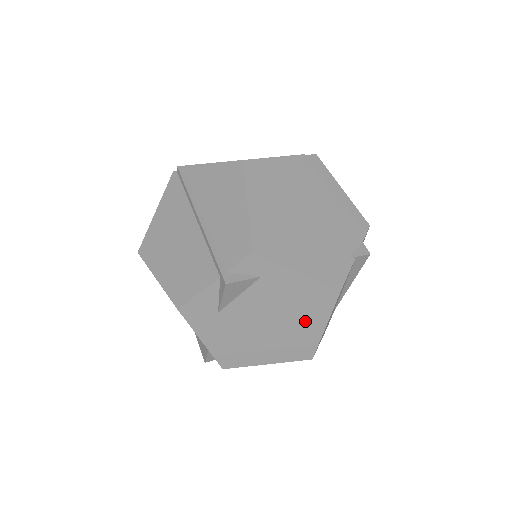
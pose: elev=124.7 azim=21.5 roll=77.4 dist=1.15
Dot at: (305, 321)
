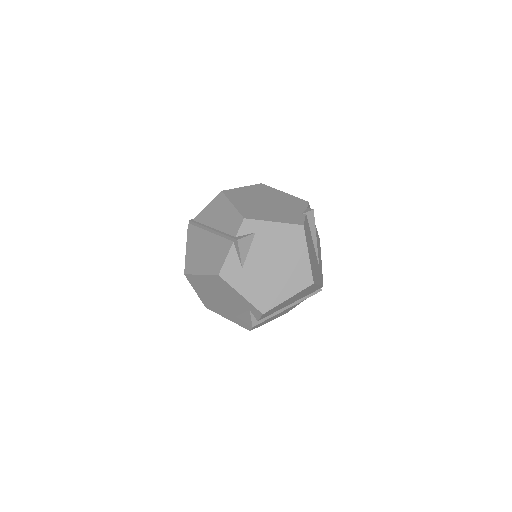
Dot at: (294, 255)
